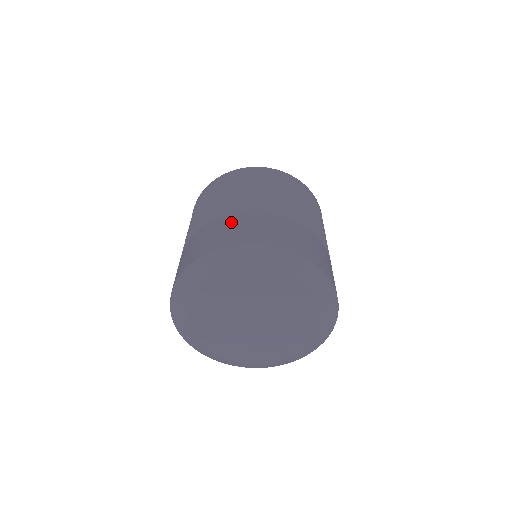
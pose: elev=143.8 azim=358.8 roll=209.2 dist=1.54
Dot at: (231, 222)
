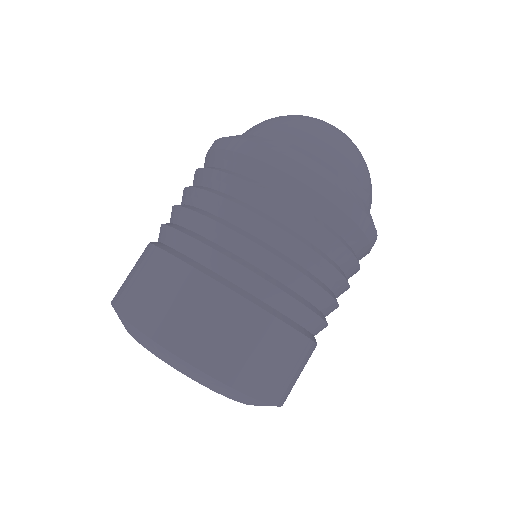
Dot at: (164, 277)
